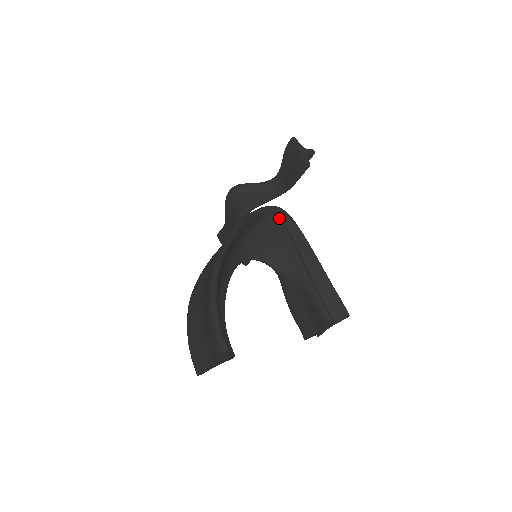
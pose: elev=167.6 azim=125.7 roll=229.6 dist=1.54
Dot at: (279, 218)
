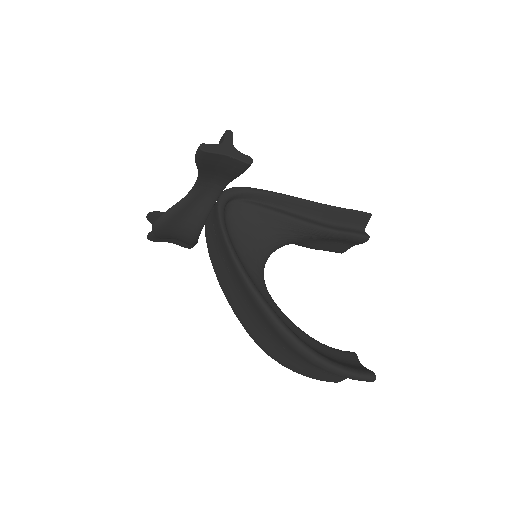
Dot at: (232, 202)
